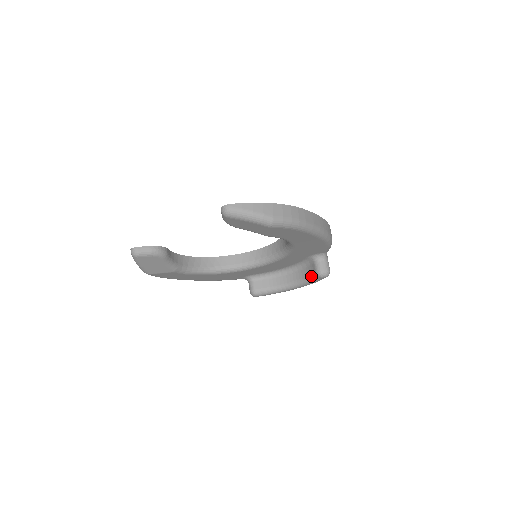
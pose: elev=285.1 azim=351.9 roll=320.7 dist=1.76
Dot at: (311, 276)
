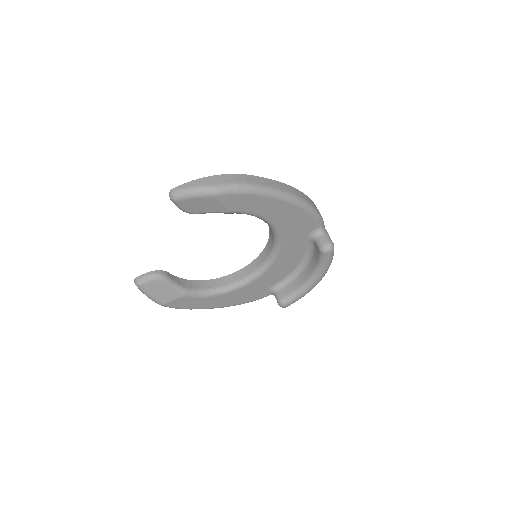
Dot at: (319, 258)
